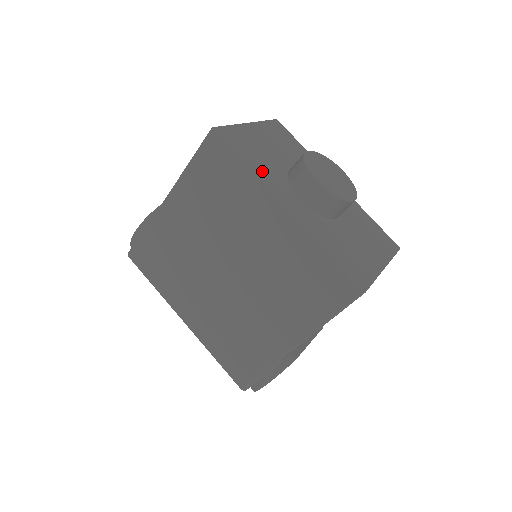
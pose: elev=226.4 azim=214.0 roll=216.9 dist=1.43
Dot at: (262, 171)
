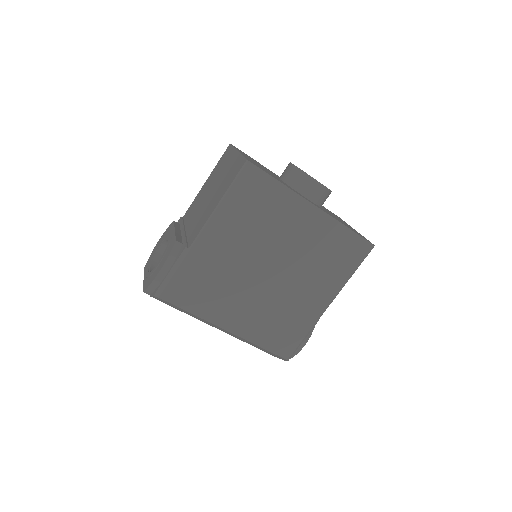
Dot at: occluded
